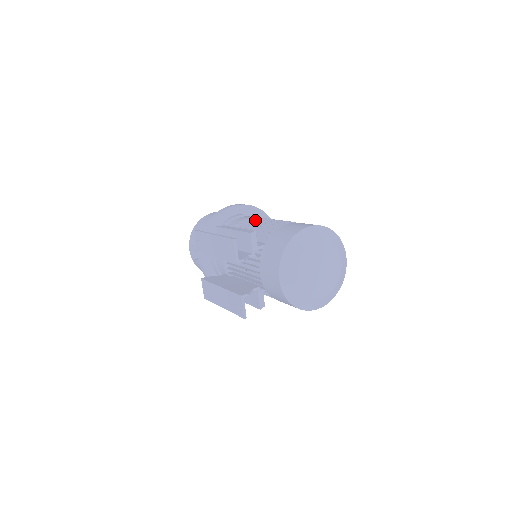
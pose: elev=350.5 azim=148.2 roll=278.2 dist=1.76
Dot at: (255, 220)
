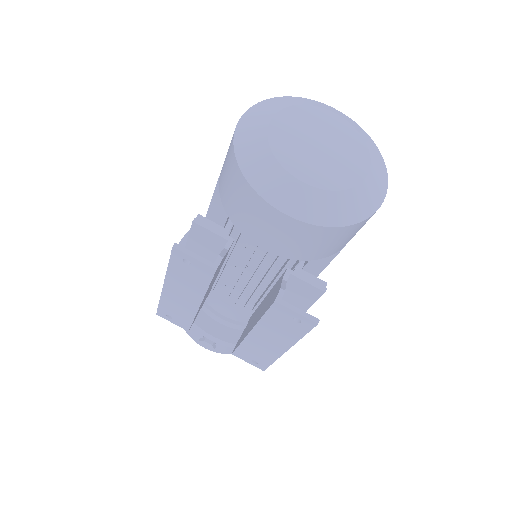
Dot at: occluded
